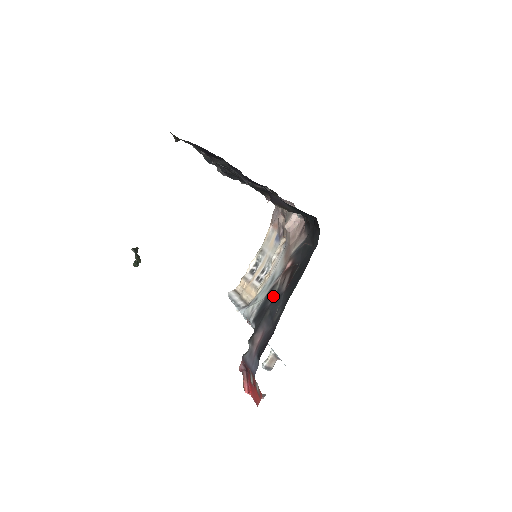
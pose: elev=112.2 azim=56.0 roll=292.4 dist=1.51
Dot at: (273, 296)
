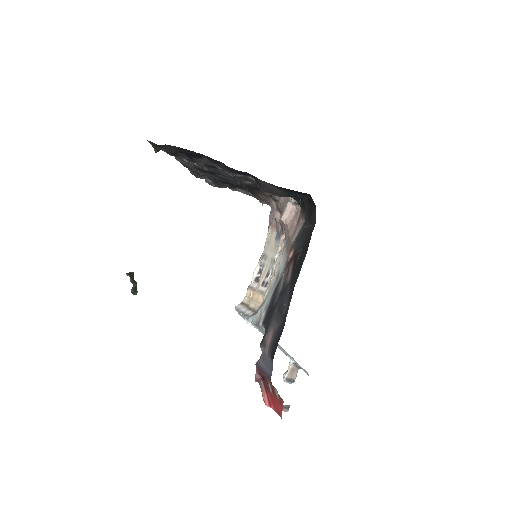
Dot at: (279, 291)
